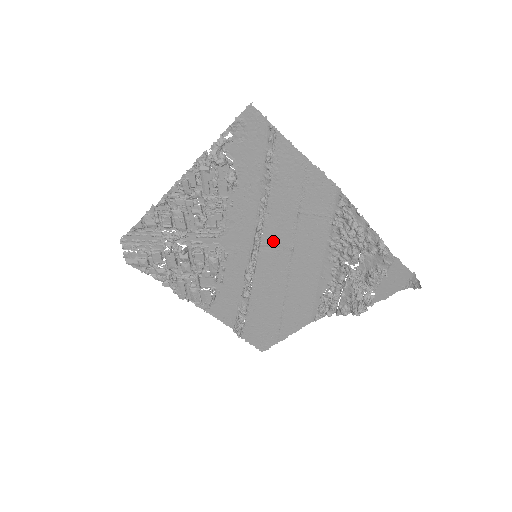
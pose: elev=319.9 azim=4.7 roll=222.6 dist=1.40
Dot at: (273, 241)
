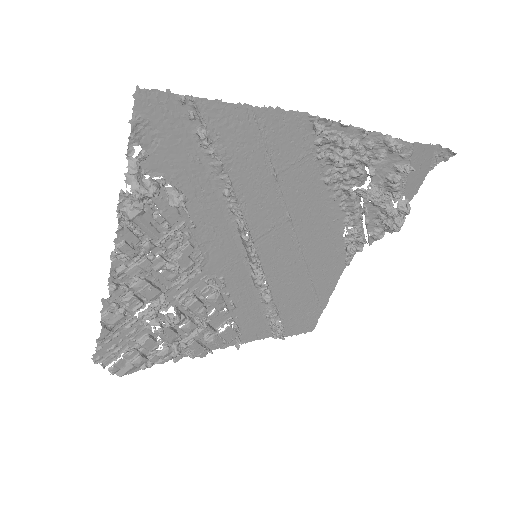
Dot at: (264, 227)
